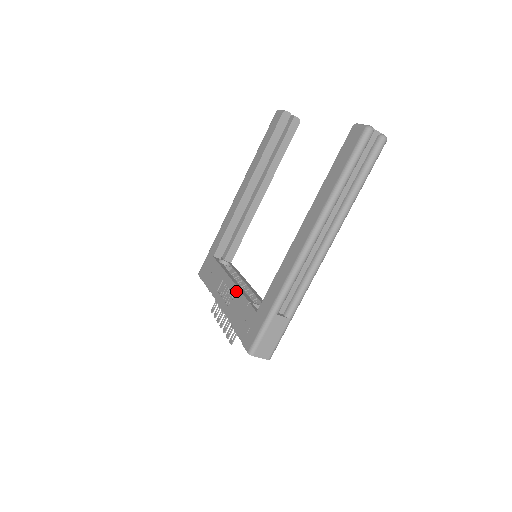
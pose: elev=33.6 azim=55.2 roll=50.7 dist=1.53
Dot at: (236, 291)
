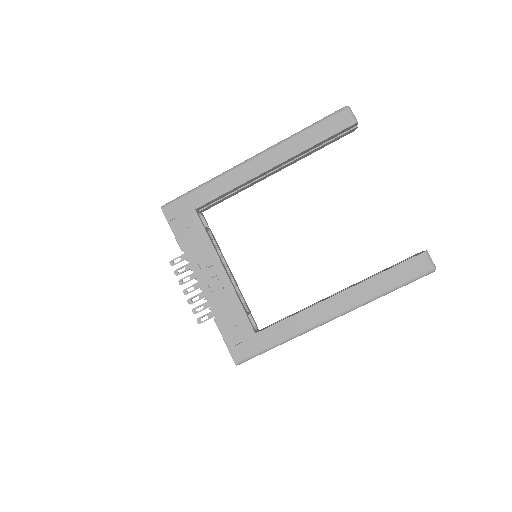
Dot at: (230, 289)
